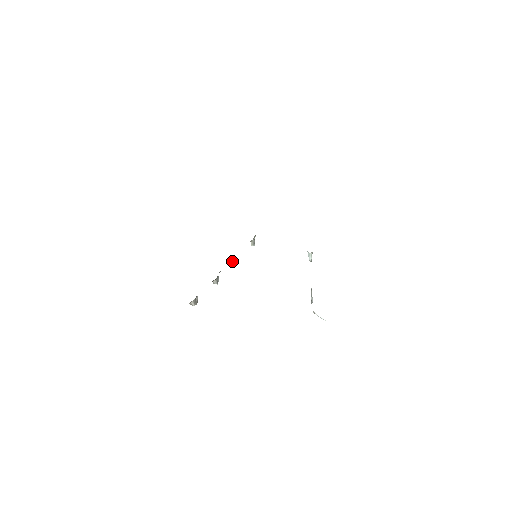
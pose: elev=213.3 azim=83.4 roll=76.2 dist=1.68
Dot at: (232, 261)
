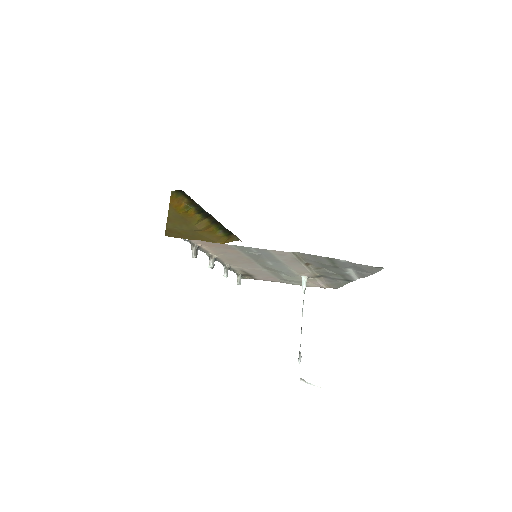
Dot at: (226, 266)
